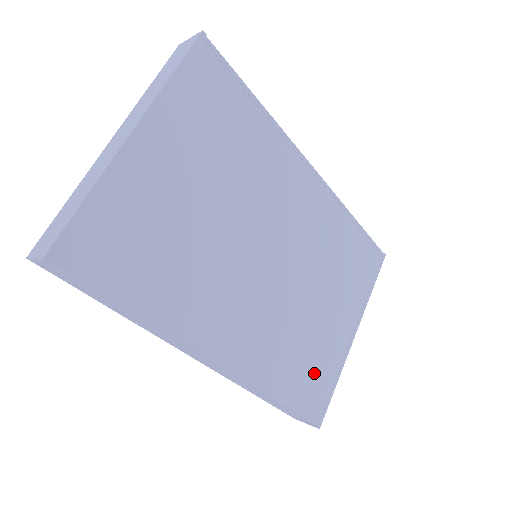
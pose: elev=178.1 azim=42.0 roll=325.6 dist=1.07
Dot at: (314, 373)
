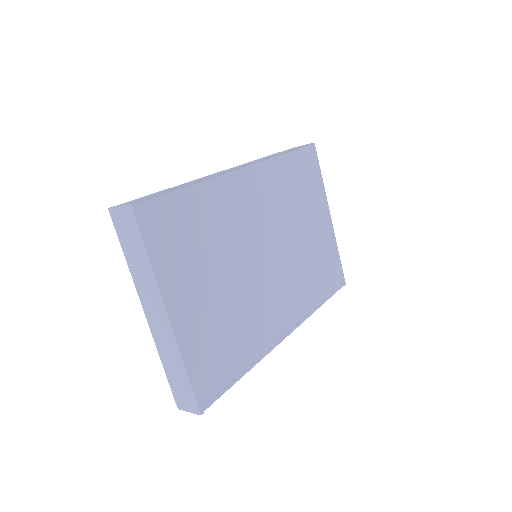
Dot at: (326, 267)
